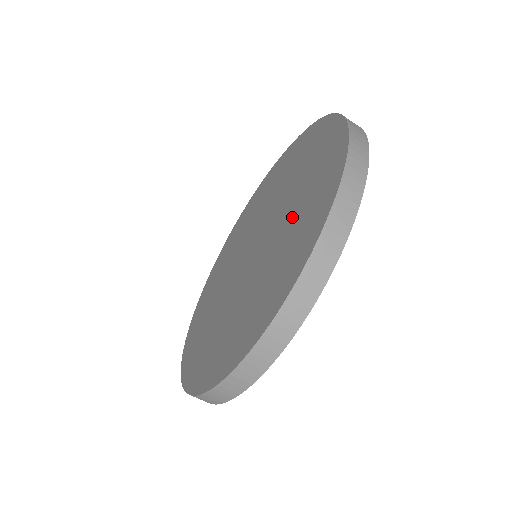
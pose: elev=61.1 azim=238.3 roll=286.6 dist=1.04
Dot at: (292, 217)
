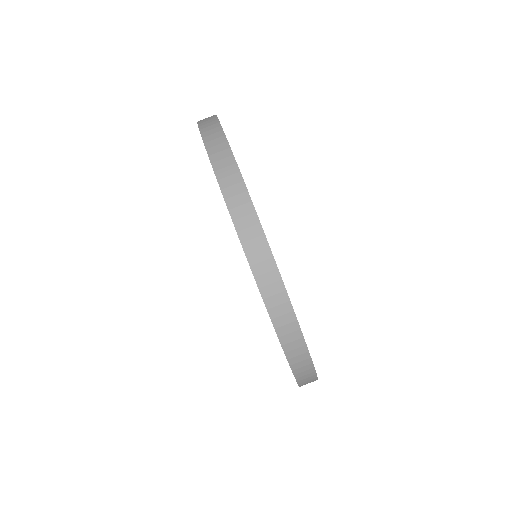
Dot at: occluded
